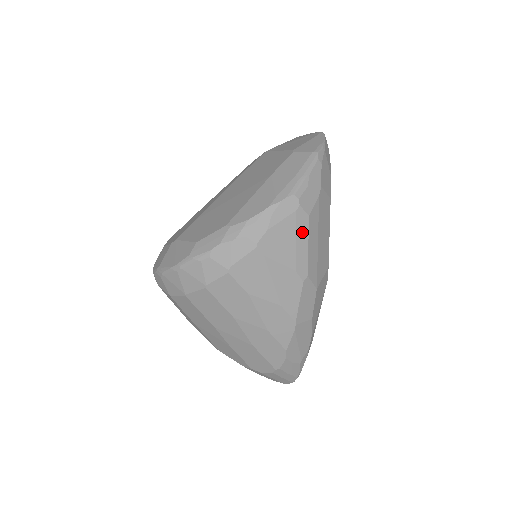
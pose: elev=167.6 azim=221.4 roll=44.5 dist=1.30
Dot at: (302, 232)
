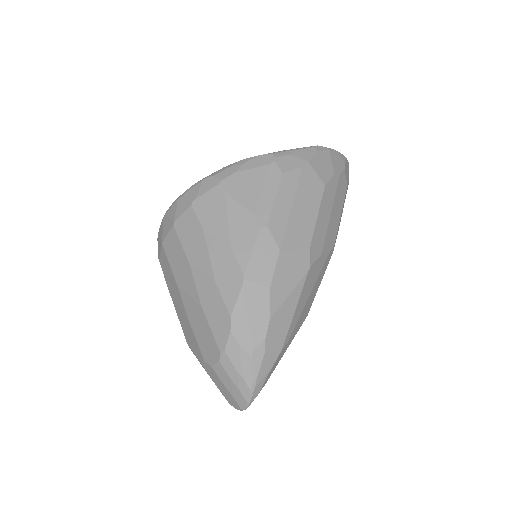
Dot at: (271, 184)
